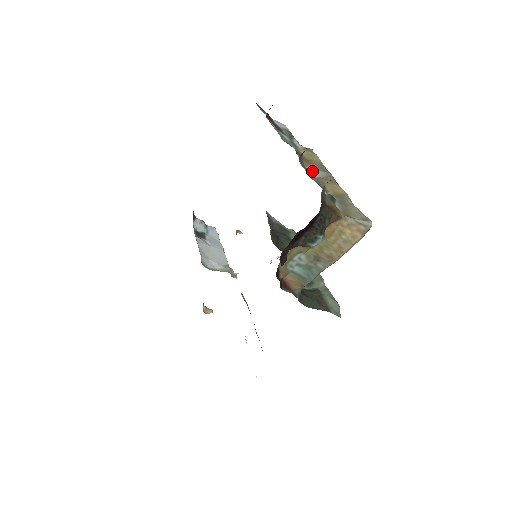
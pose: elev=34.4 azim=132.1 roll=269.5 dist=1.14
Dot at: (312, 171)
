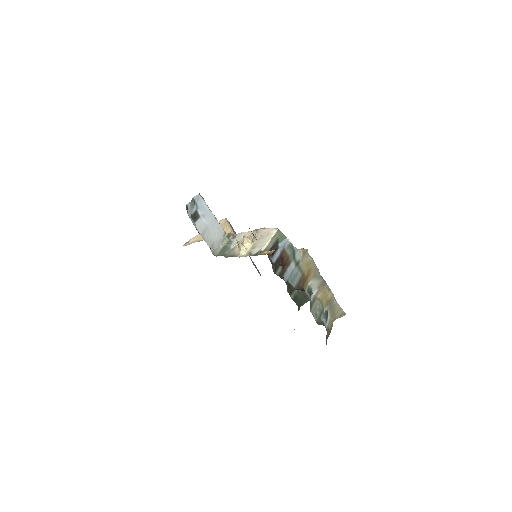
Dot at: (312, 286)
